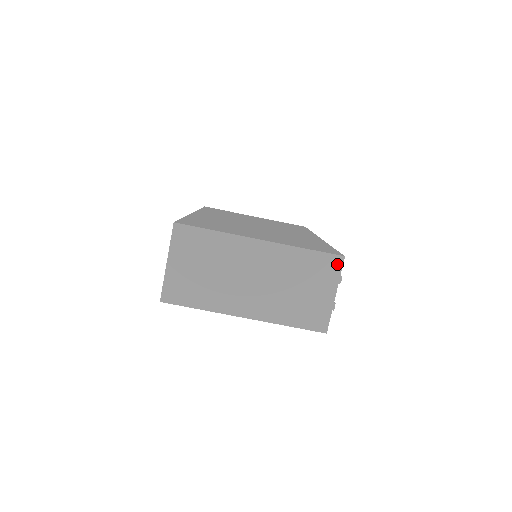
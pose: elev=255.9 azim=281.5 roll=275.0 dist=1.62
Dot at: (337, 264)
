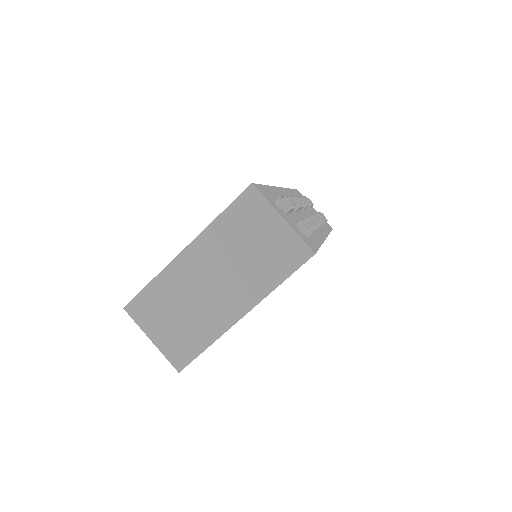
Dot at: (254, 196)
